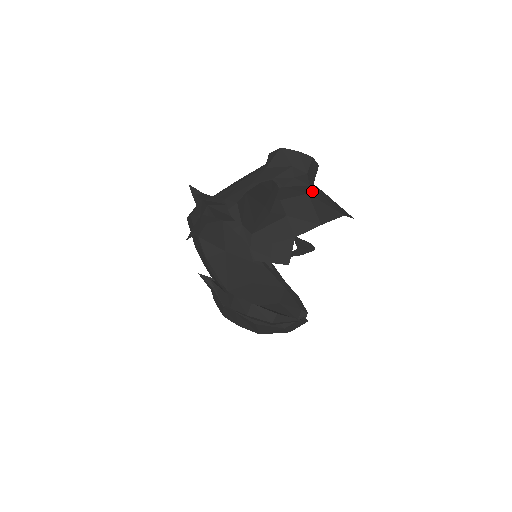
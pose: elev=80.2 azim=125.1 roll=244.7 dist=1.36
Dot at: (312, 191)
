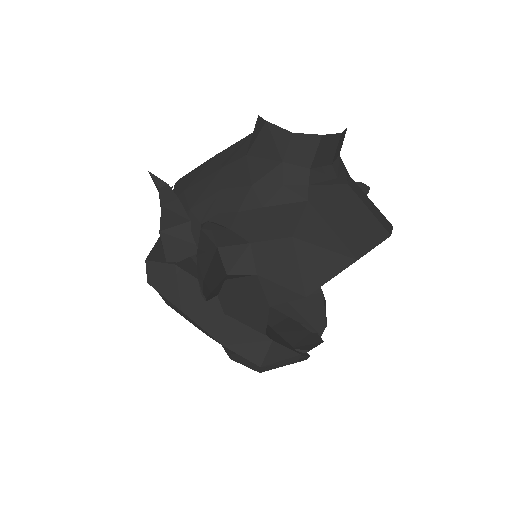
Dot at: (306, 219)
